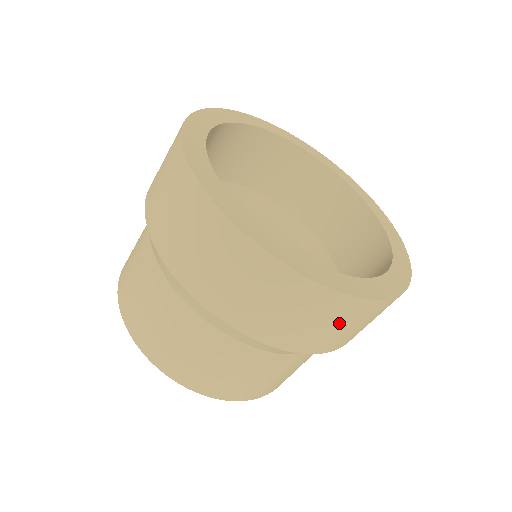
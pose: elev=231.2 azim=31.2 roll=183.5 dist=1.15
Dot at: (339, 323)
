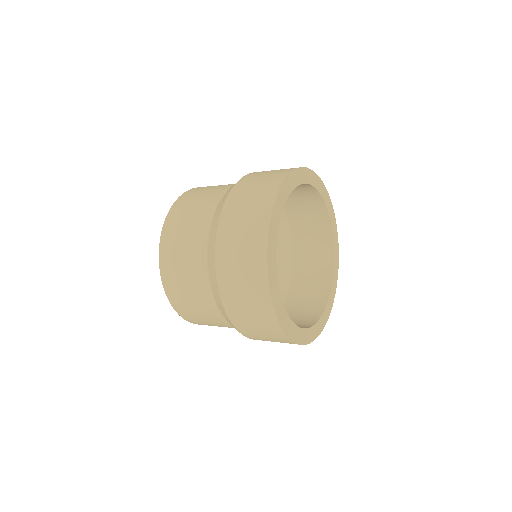
Dot at: occluded
